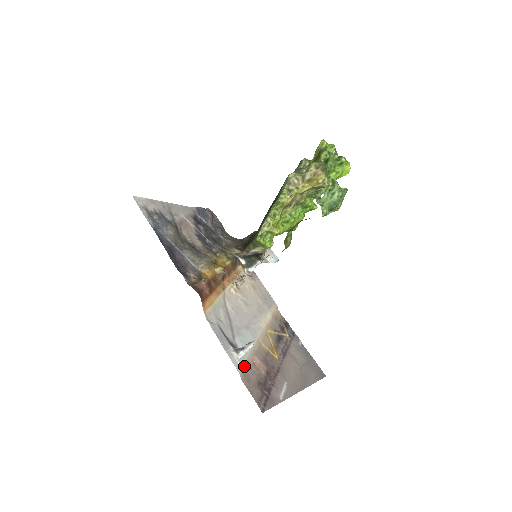
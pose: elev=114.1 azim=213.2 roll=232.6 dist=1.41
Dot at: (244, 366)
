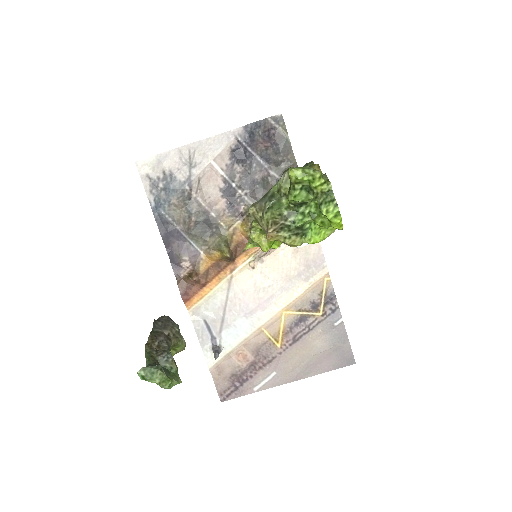
Dot at: (220, 360)
